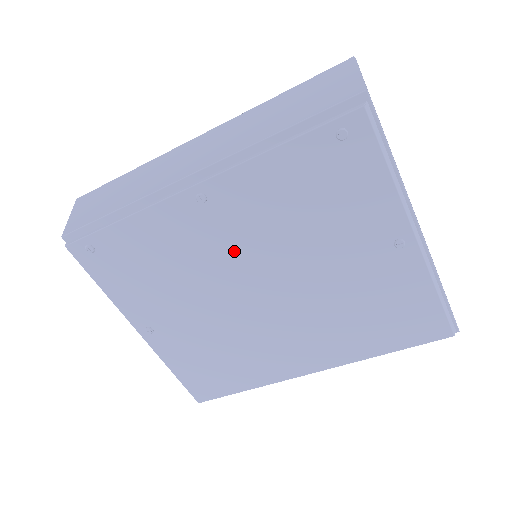
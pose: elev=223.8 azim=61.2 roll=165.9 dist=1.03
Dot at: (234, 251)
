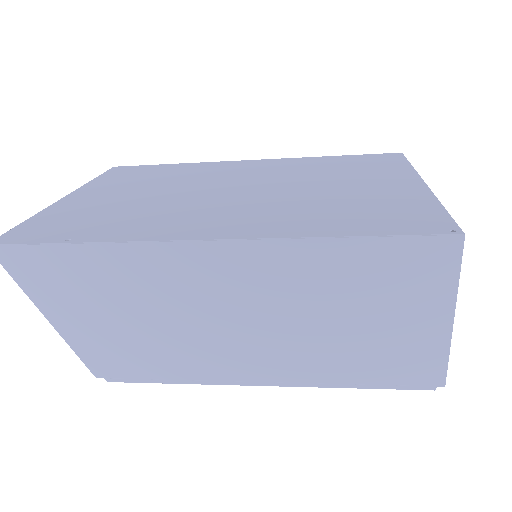
Dot at: occluded
